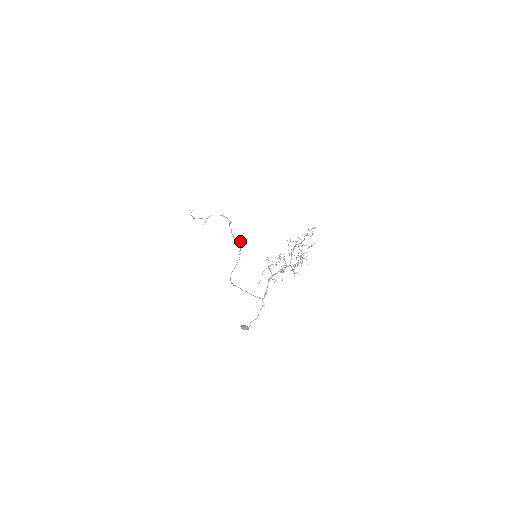
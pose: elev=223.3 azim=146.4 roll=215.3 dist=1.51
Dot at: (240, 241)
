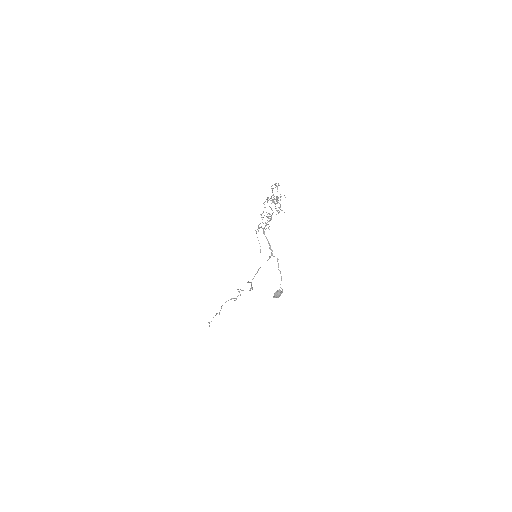
Dot at: (248, 282)
